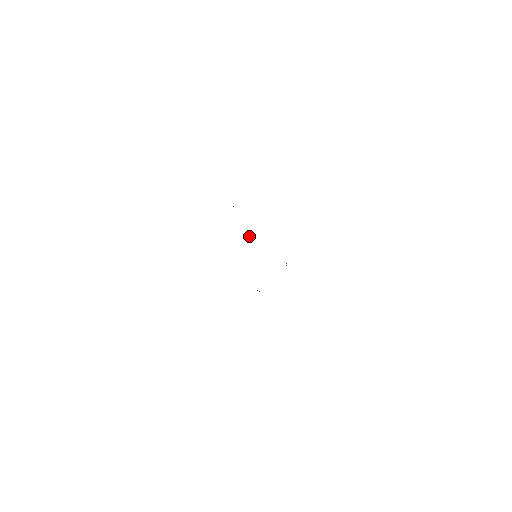
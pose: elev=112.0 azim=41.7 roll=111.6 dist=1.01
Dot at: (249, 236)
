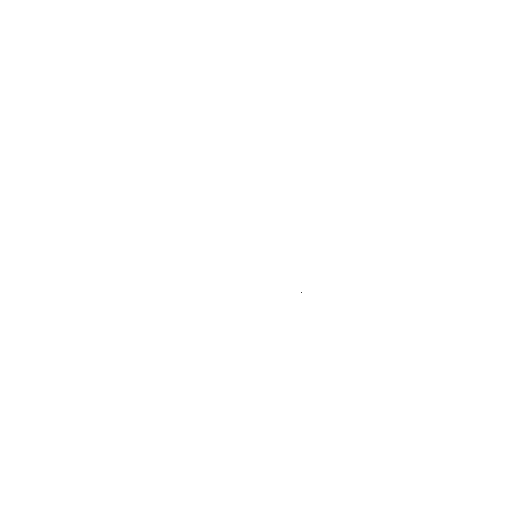
Dot at: occluded
